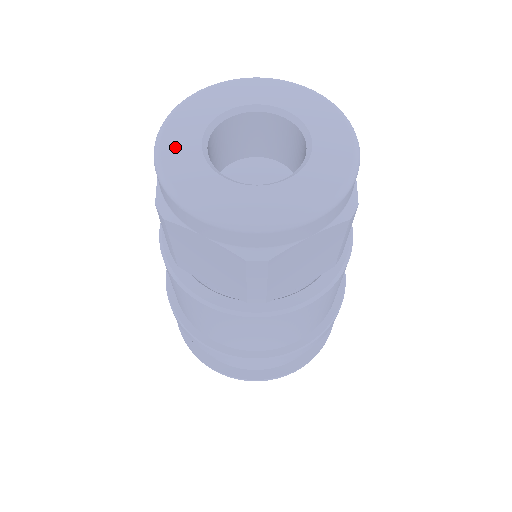
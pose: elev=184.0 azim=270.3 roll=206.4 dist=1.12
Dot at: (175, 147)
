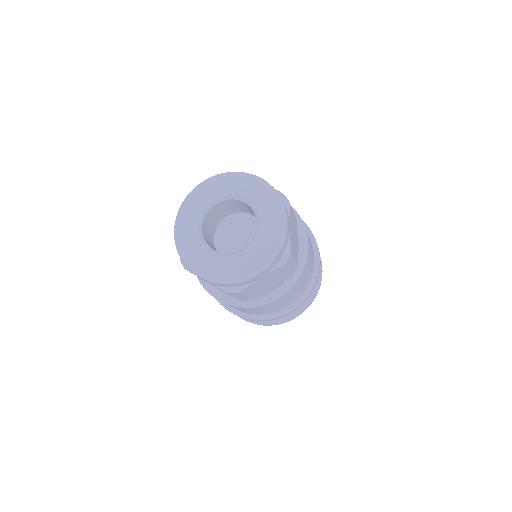
Dot at: (184, 232)
